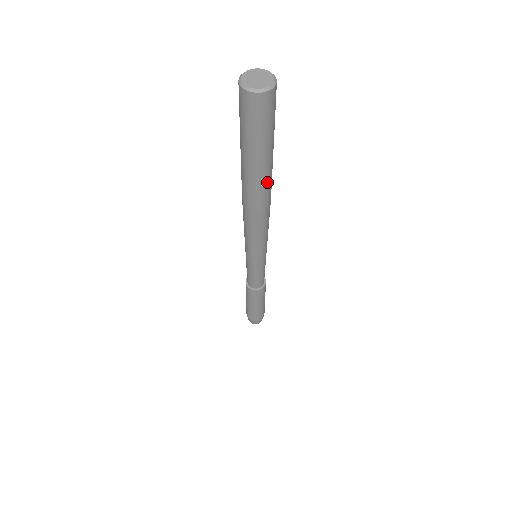
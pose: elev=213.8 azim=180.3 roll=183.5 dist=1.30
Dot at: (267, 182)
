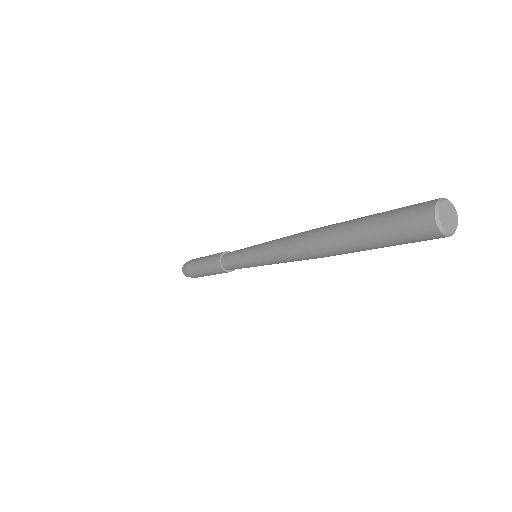
Dot at: (344, 252)
